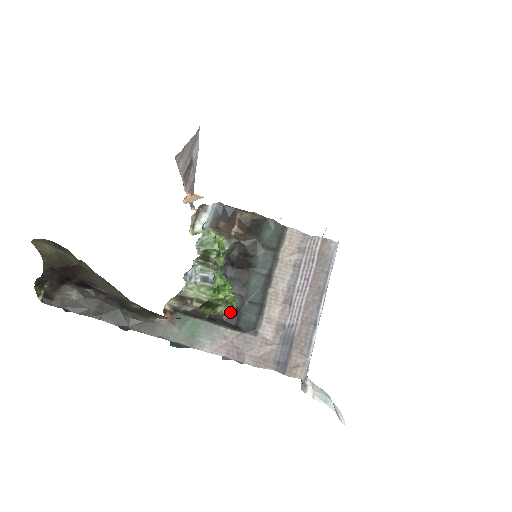
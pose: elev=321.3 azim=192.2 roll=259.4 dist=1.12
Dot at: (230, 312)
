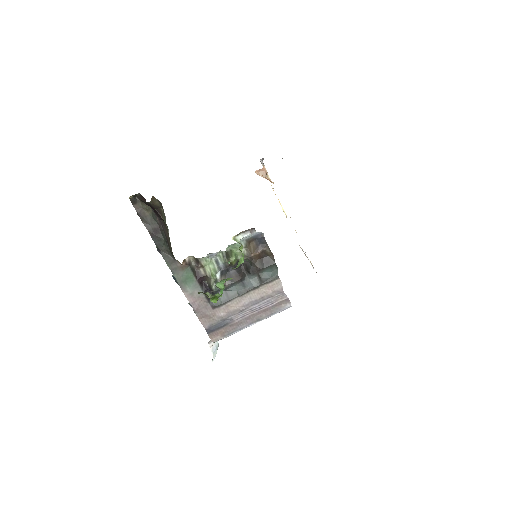
Dot at: (212, 290)
